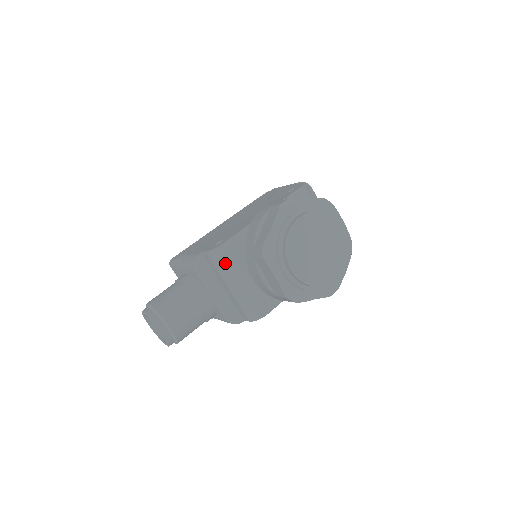
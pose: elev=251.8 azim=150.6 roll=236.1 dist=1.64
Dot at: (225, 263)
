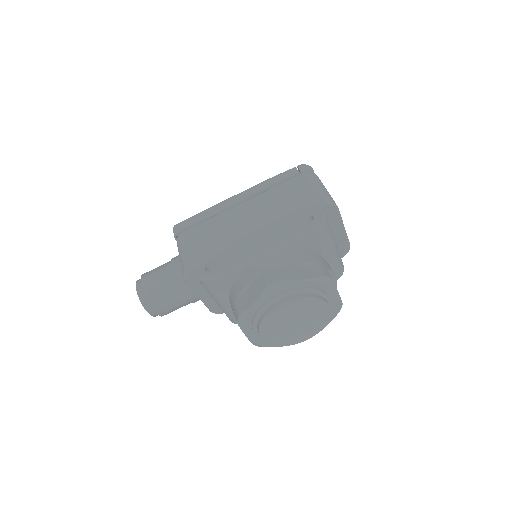
Dot at: (211, 290)
